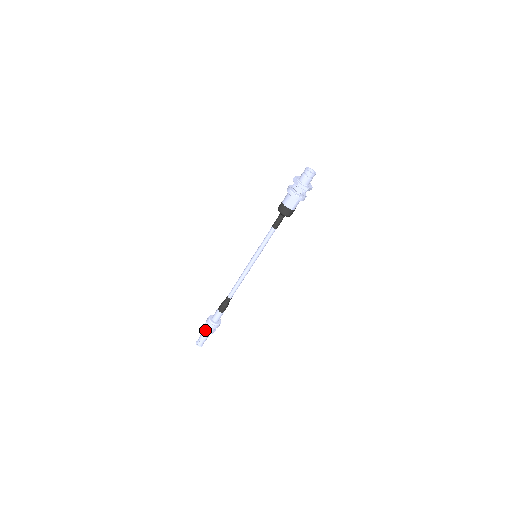
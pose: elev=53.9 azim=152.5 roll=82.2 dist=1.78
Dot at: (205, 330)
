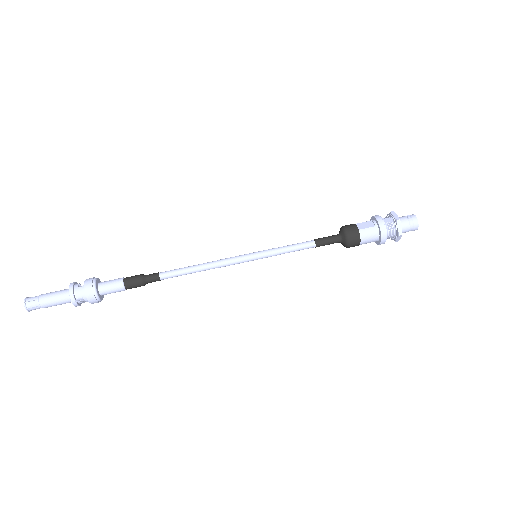
Dot at: (73, 282)
